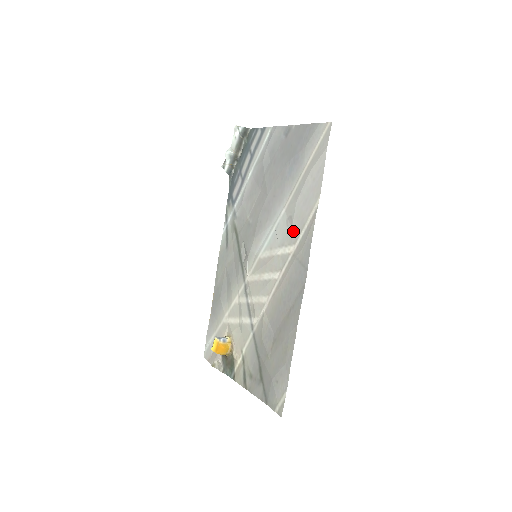
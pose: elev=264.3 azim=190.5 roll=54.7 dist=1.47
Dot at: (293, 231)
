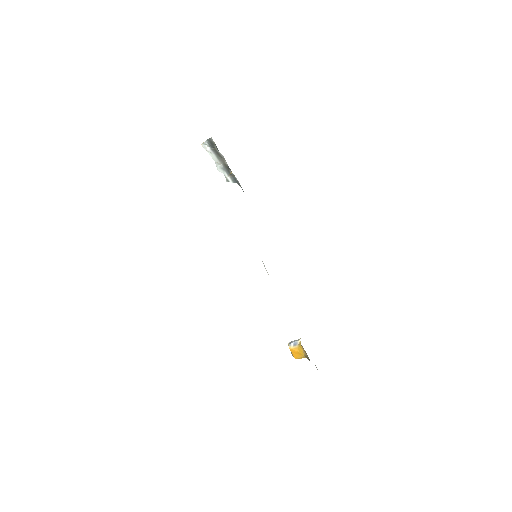
Dot at: occluded
